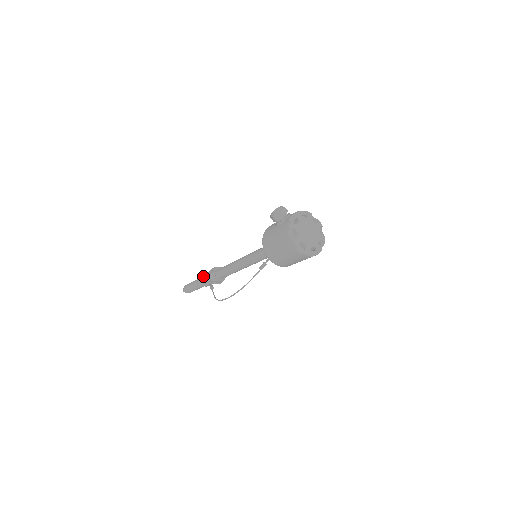
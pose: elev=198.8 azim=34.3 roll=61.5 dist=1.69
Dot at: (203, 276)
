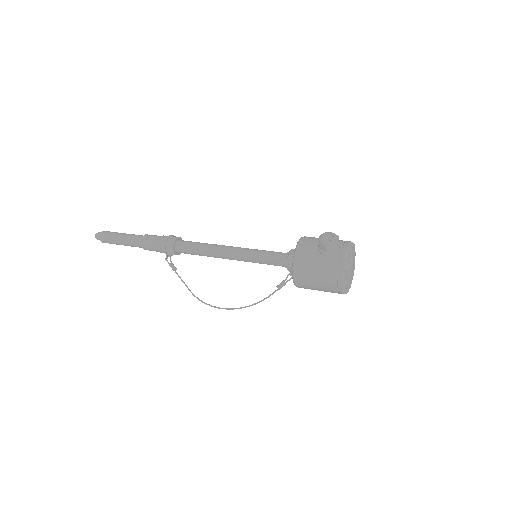
Dot at: (149, 240)
